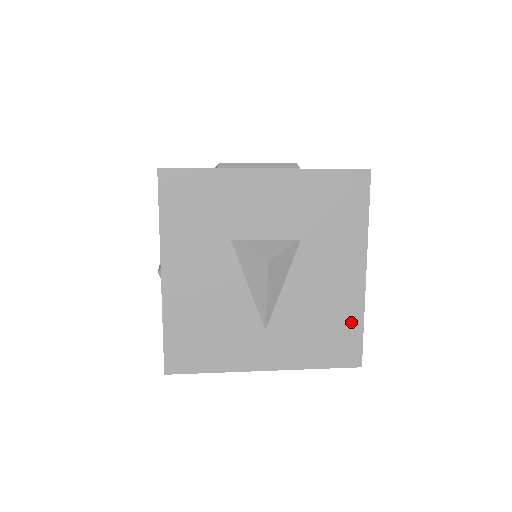
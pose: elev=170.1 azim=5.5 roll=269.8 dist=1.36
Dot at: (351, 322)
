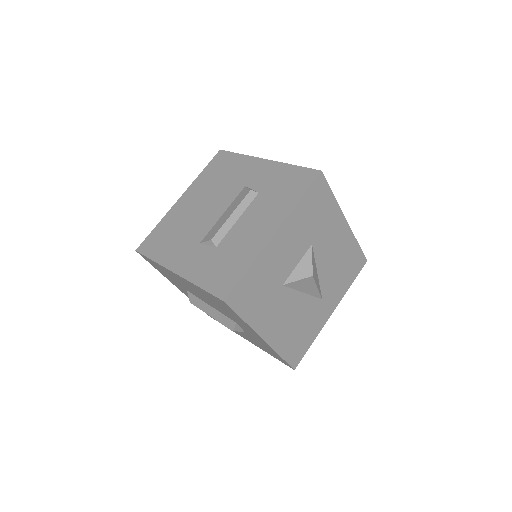
Dot at: (353, 250)
